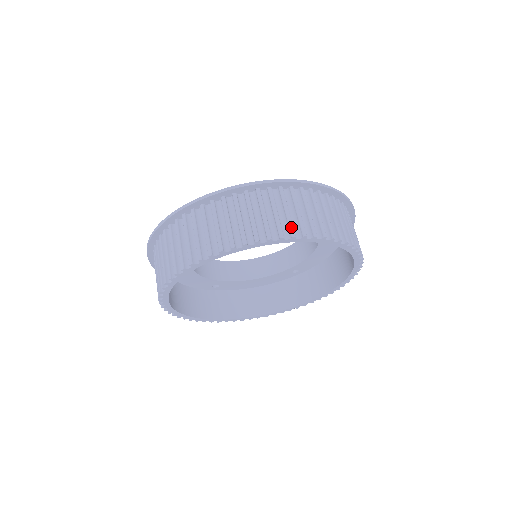
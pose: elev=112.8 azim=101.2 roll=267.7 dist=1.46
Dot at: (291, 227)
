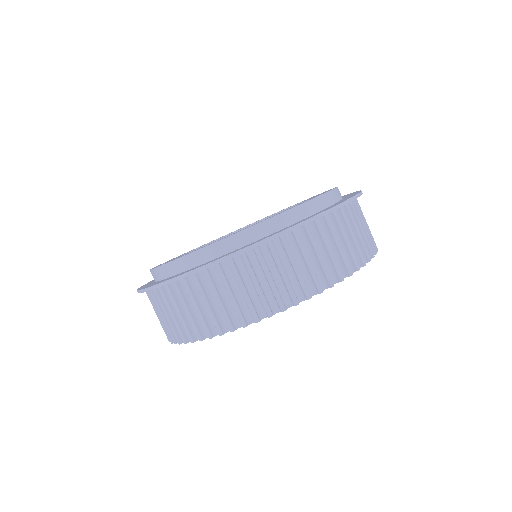
Dot at: (328, 276)
